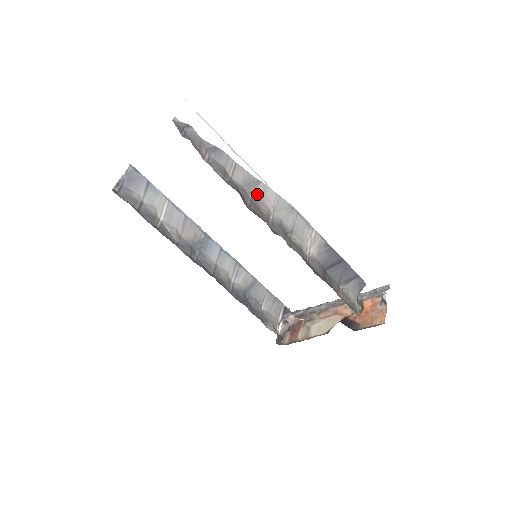
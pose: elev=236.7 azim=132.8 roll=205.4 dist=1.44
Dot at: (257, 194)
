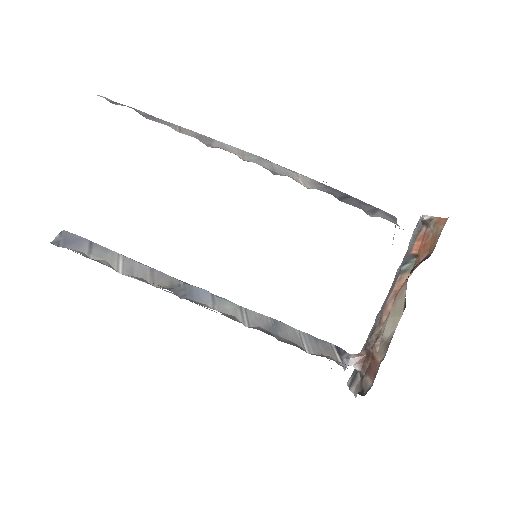
Dot at: (216, 147)
